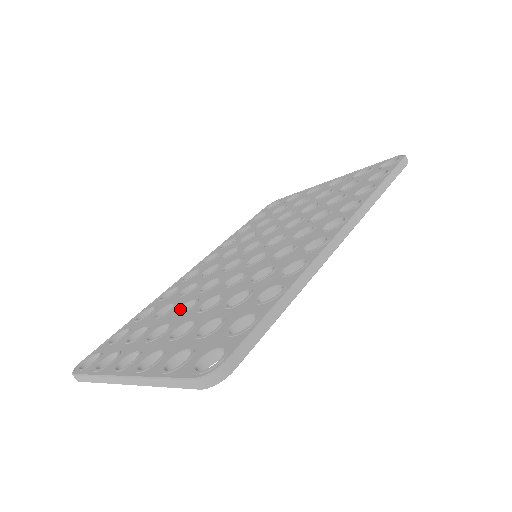
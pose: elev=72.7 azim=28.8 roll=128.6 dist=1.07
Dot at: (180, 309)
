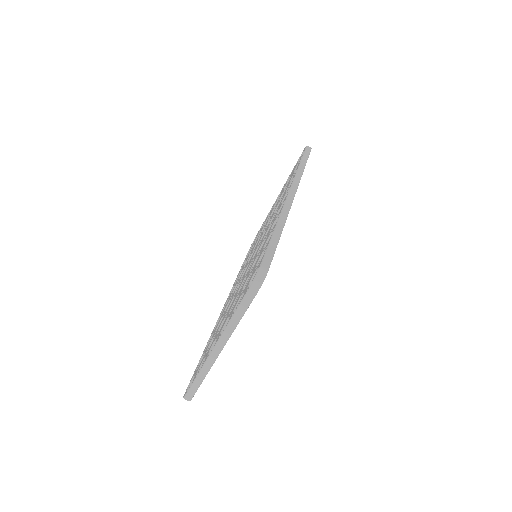
Dot at: occluded
